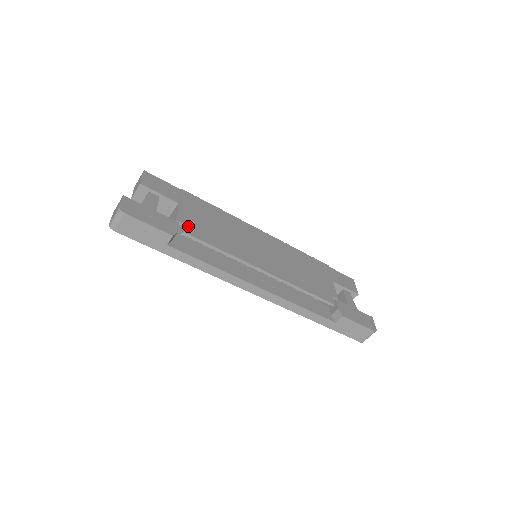
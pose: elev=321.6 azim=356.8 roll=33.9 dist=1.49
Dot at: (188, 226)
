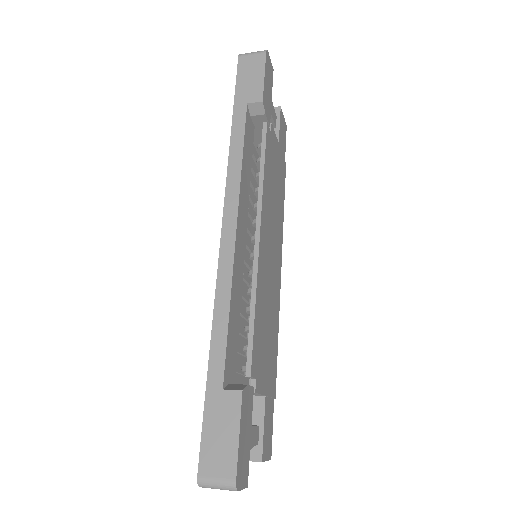
Dot at: (271, 136)
